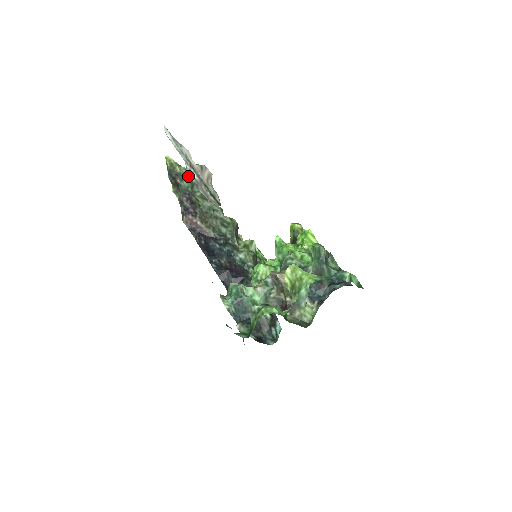
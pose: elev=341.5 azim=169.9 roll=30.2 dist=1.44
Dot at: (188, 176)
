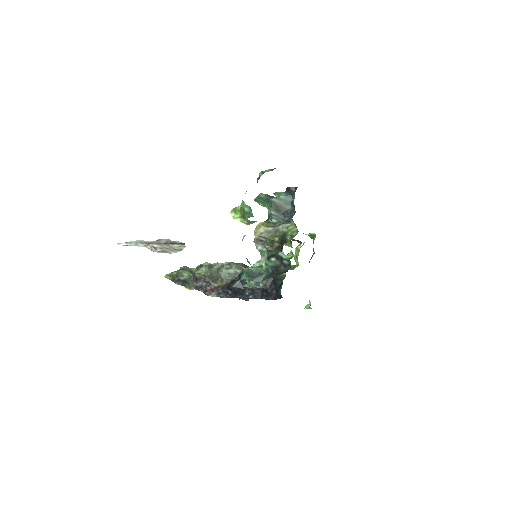
Dot at: (183, 270)
